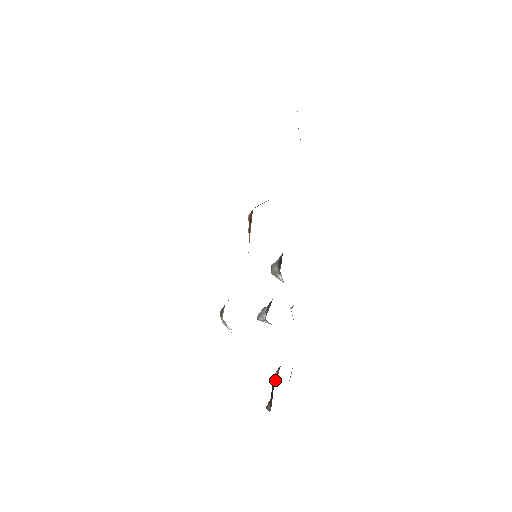
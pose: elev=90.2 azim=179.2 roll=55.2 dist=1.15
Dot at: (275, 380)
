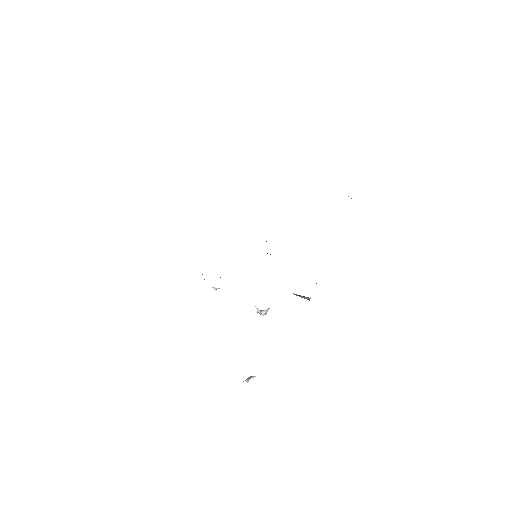
Dot at: occluded
